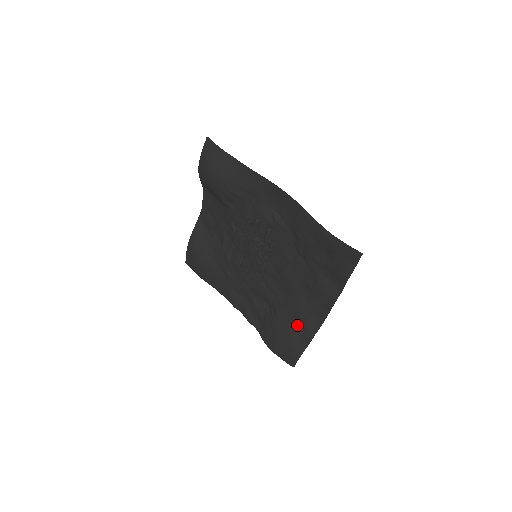
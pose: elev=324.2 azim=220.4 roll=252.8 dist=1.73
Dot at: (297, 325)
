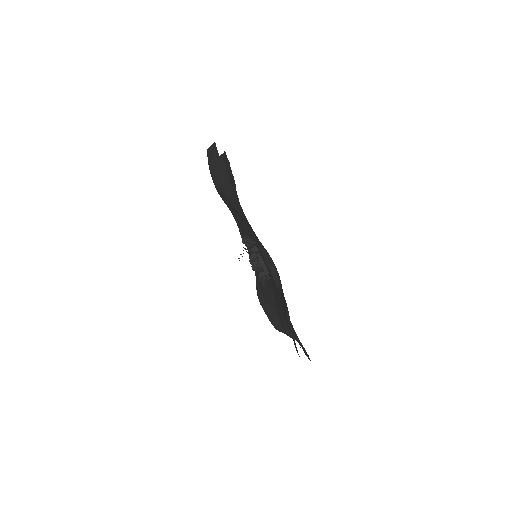
Dot at: (279, 318)
